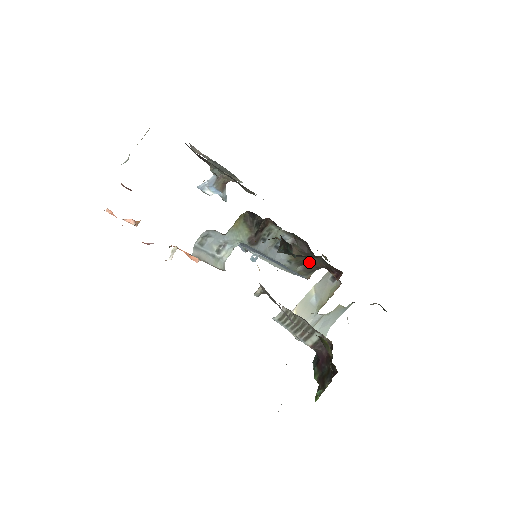
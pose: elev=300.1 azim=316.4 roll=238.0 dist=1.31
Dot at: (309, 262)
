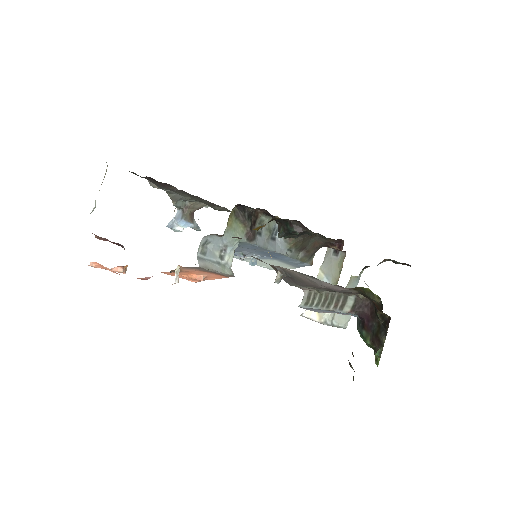
Dot at: (307, 245)
